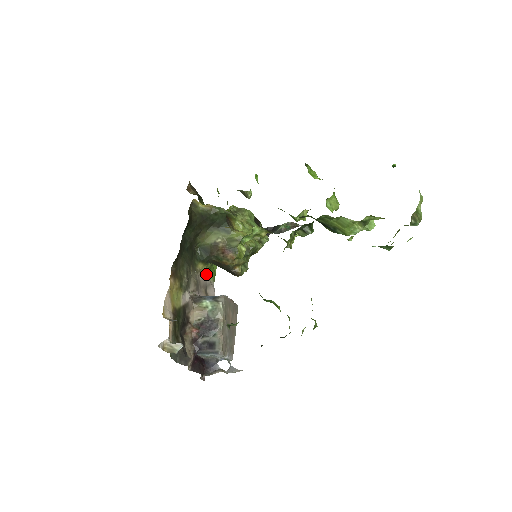
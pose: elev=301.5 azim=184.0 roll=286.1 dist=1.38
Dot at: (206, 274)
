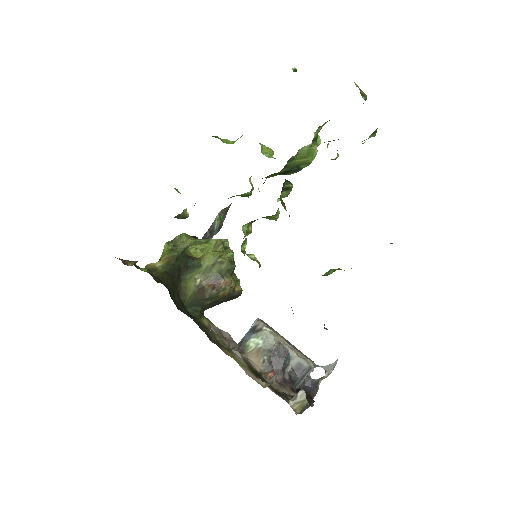
Dot at: occluded
